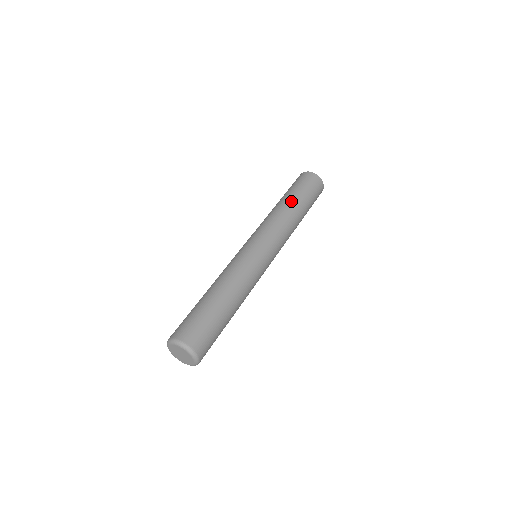
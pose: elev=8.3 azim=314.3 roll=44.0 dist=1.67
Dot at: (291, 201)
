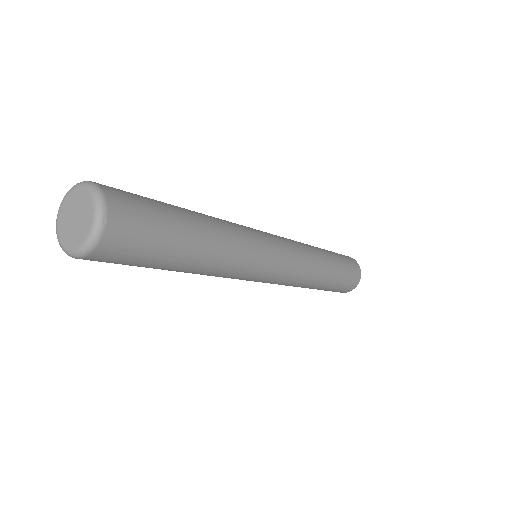
Dot at: occluded
